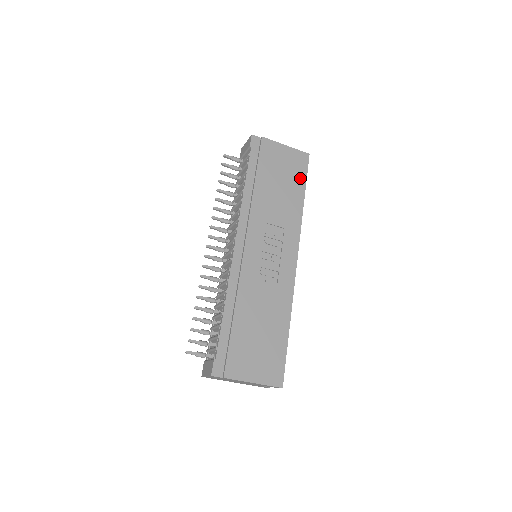
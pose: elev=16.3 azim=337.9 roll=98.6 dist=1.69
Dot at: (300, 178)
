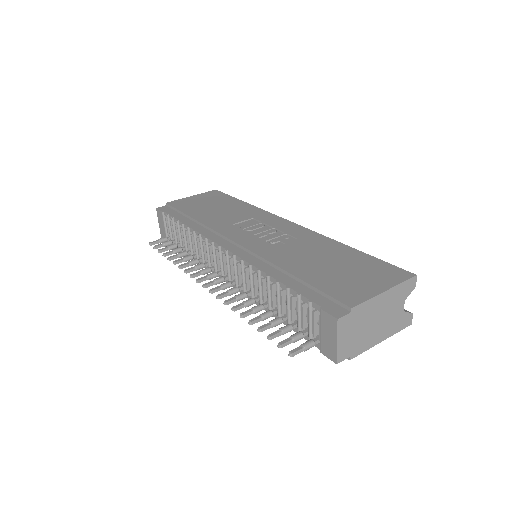
Dot at: (226, 199)
